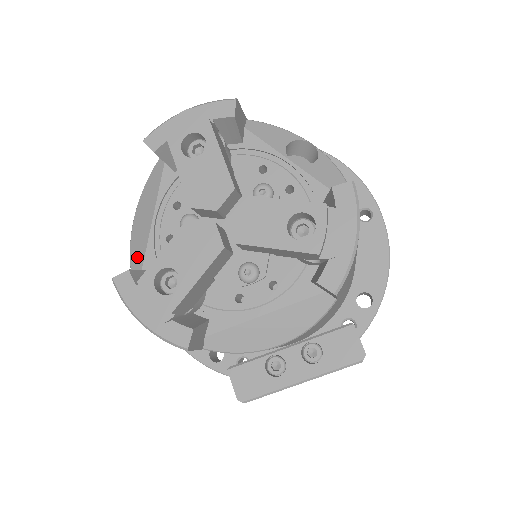
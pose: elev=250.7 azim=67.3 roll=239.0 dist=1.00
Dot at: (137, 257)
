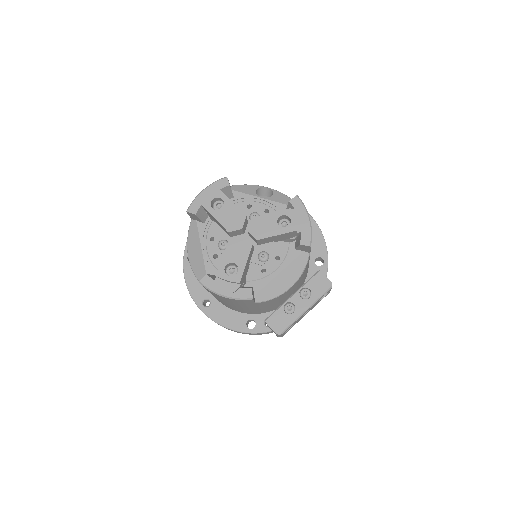
Dot at: (200, 273)
